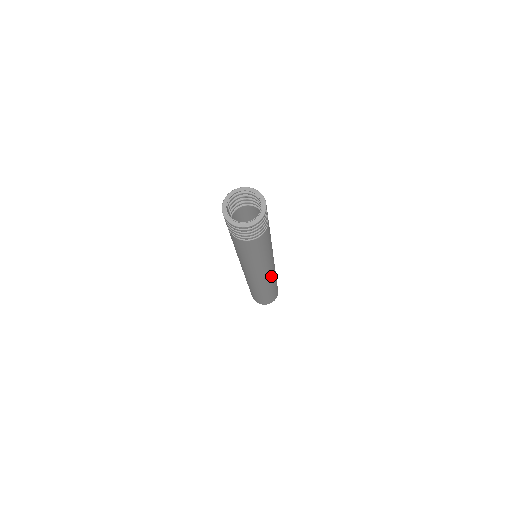
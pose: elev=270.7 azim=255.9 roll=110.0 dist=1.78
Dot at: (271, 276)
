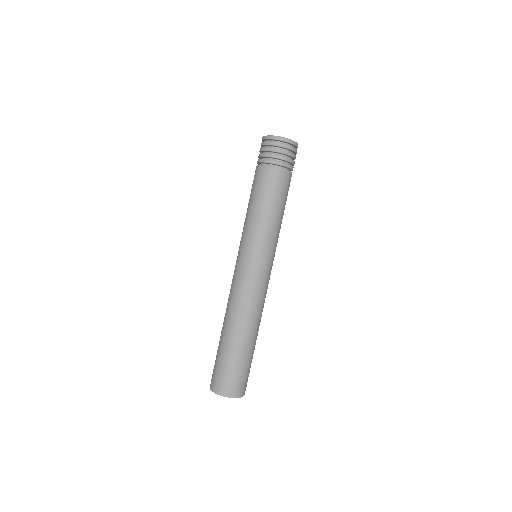
Dot at: (253, 296)
